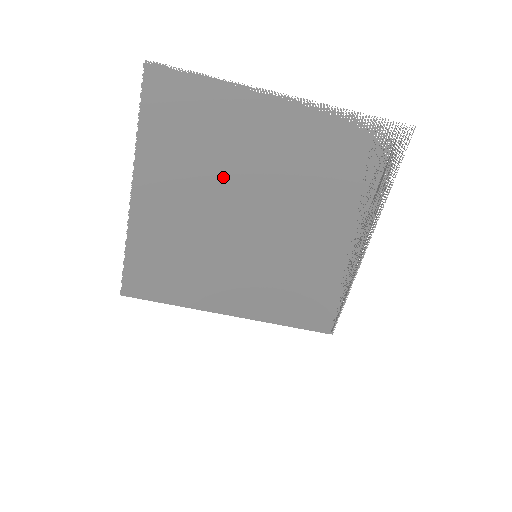
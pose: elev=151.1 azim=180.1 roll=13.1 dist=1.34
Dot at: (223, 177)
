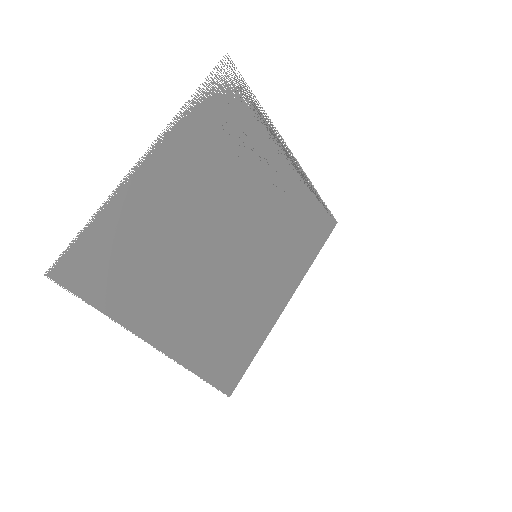
Dot at: (183, 252)
